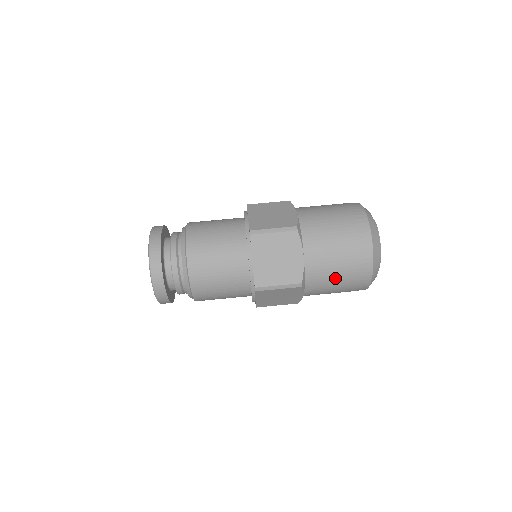
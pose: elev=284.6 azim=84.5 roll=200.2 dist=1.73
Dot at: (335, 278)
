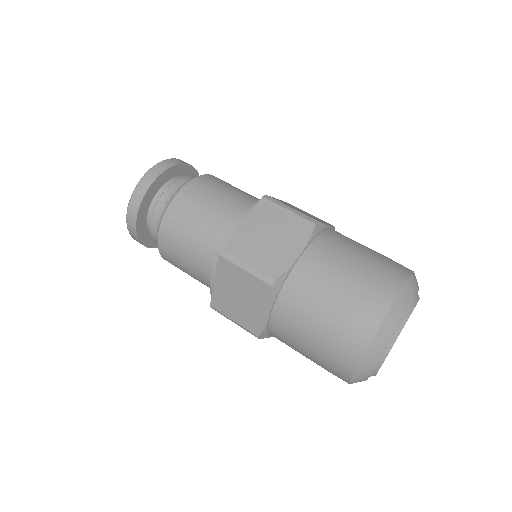
Dot at: (320, 311)
